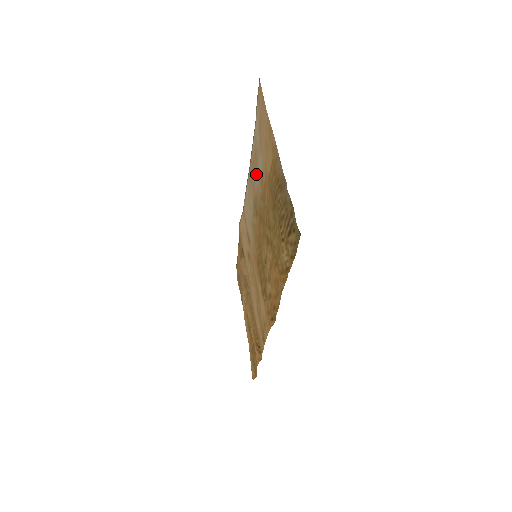
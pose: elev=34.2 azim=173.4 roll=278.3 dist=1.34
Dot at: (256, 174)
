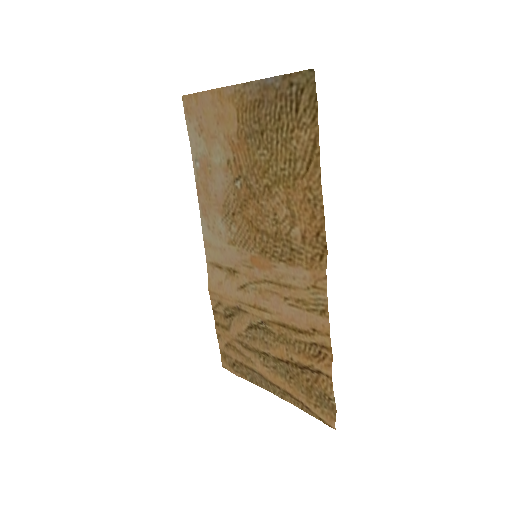
Dot at: (215, 180)
